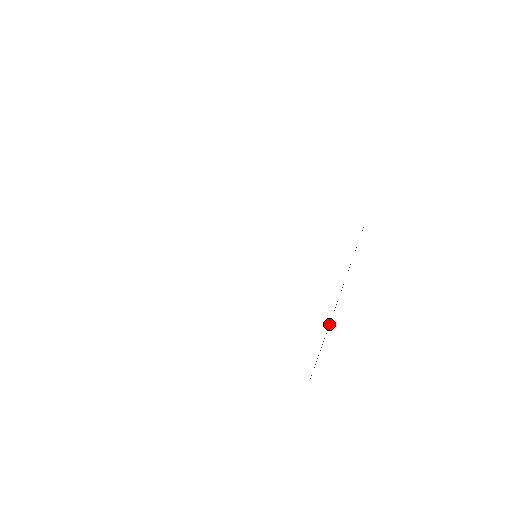
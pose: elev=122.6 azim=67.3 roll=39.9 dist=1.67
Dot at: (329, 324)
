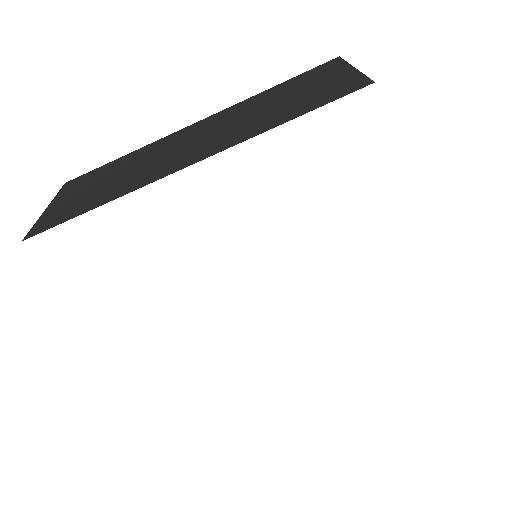
Dot at: occluded
